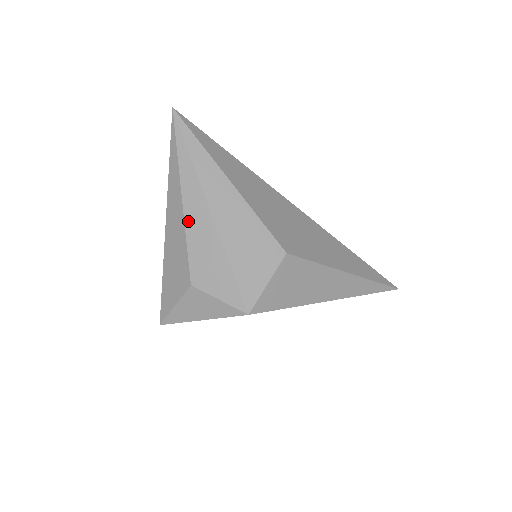
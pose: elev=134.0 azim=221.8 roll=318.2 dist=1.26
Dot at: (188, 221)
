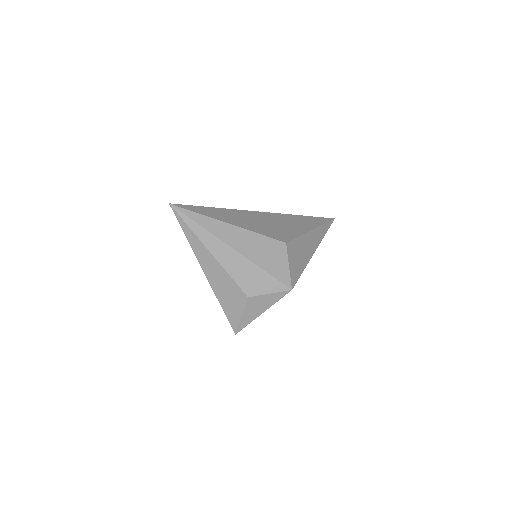
Dot at: (223, 263)
